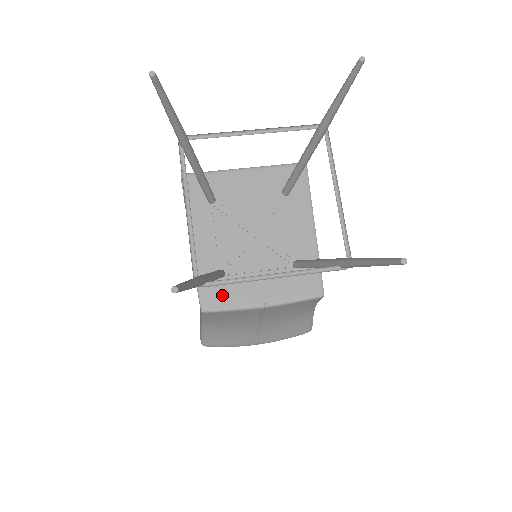
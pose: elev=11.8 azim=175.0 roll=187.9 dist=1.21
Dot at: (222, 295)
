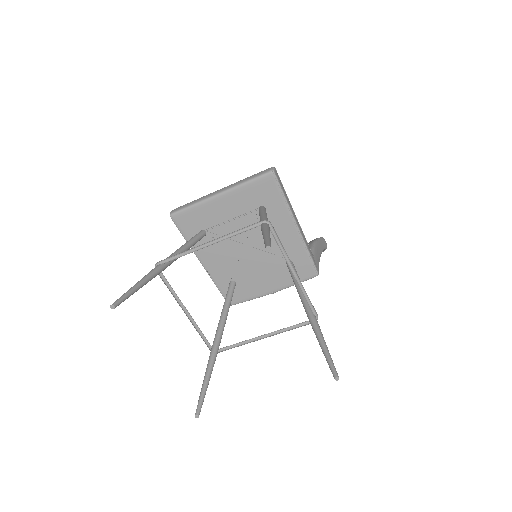
Dot at: (240, 293)
